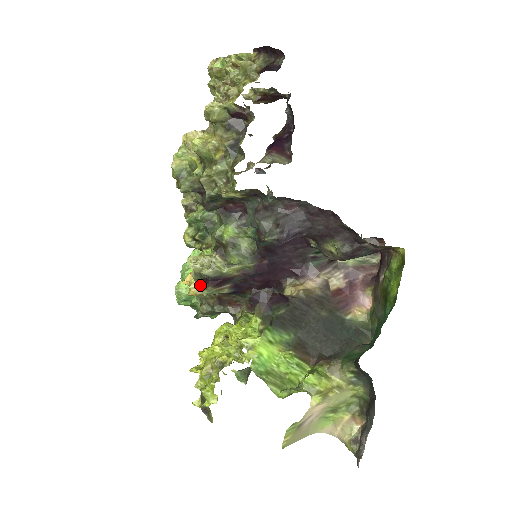
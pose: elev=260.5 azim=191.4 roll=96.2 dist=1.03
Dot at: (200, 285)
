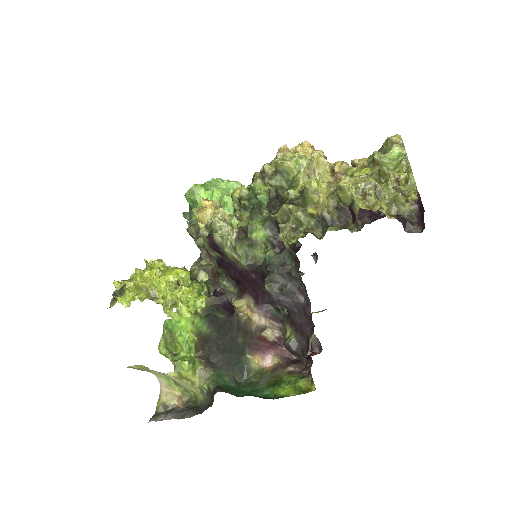
Dot at: (205, 231)
